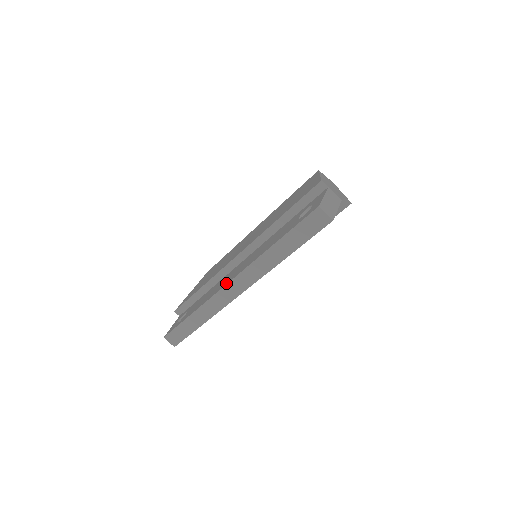
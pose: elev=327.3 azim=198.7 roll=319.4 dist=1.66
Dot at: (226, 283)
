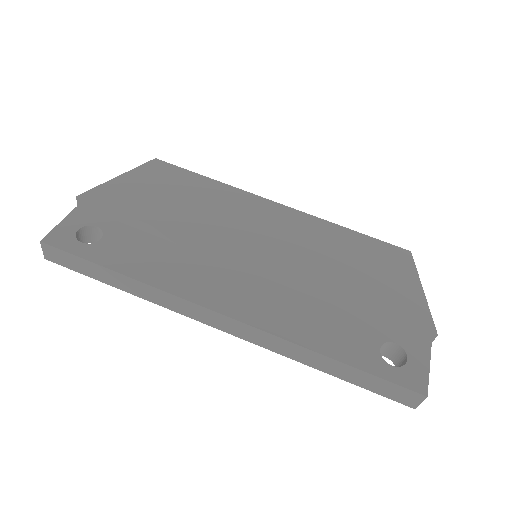
Dot at: (219, 308)
